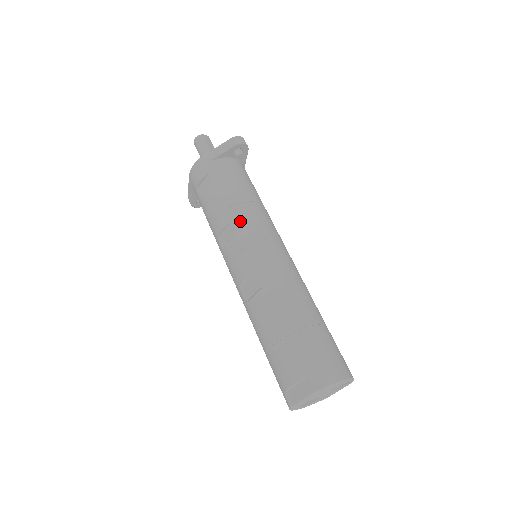
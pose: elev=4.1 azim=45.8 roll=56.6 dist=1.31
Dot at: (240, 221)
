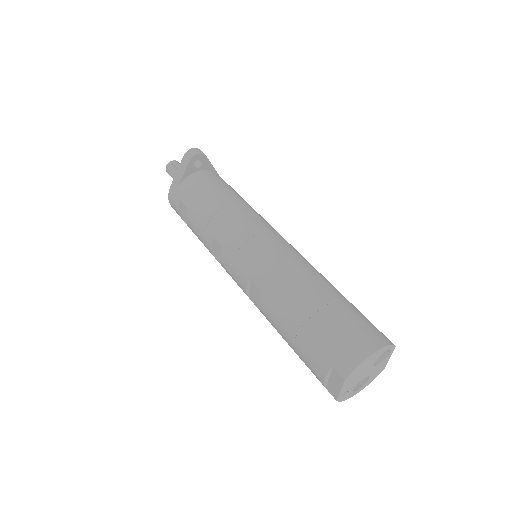
Dot at: (220, 233)
